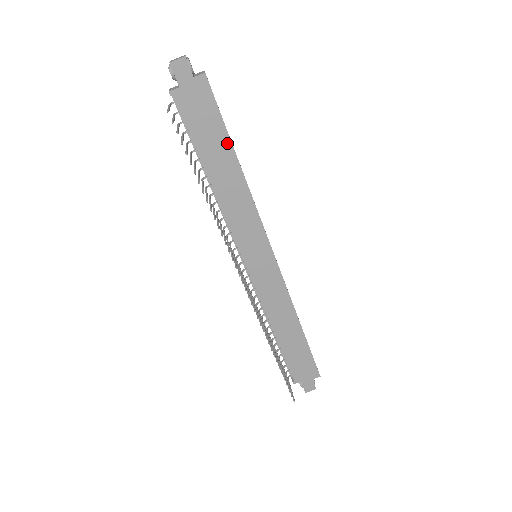
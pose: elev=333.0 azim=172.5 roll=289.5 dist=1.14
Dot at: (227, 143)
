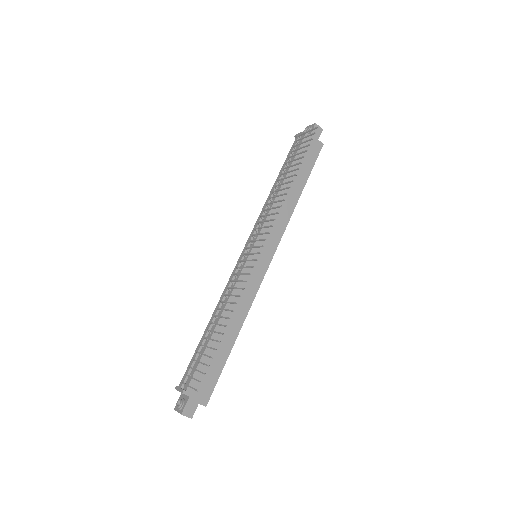
Dot at: (305, 180)
